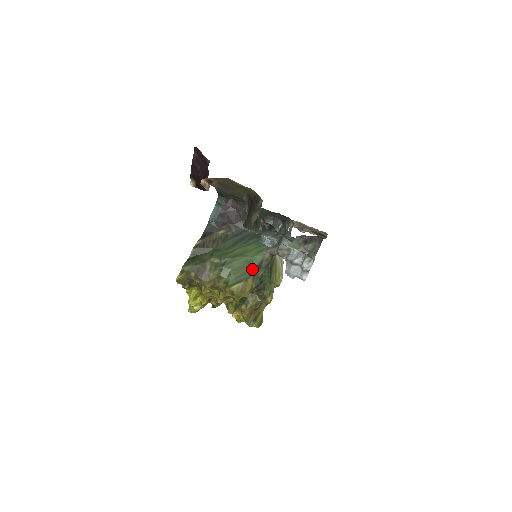
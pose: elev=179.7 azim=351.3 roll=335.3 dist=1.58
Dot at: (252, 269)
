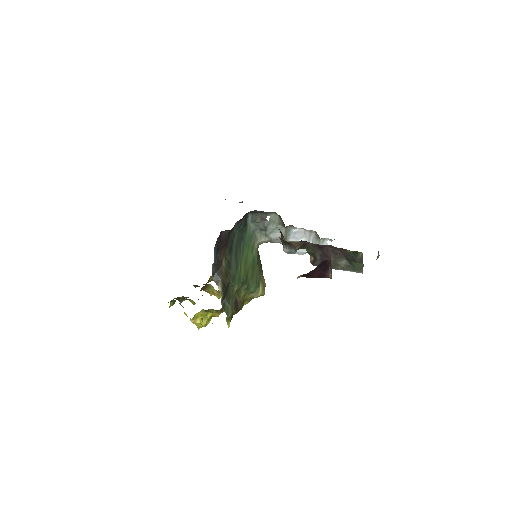
Dot at: (257, 267)
